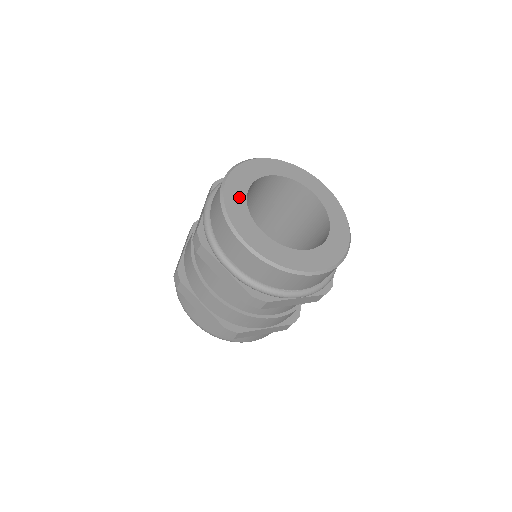
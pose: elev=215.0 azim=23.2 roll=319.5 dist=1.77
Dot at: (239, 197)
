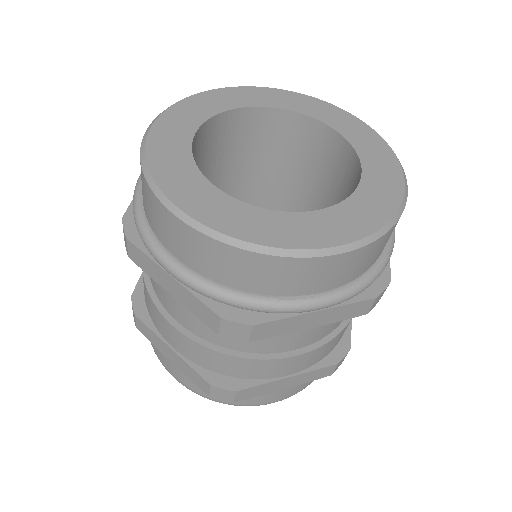
Dot at: (177, 142)
